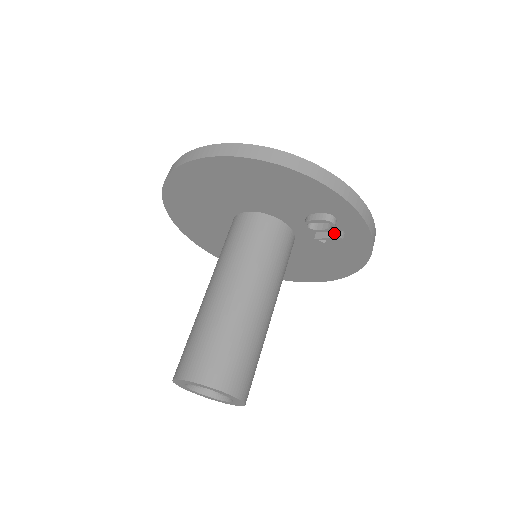
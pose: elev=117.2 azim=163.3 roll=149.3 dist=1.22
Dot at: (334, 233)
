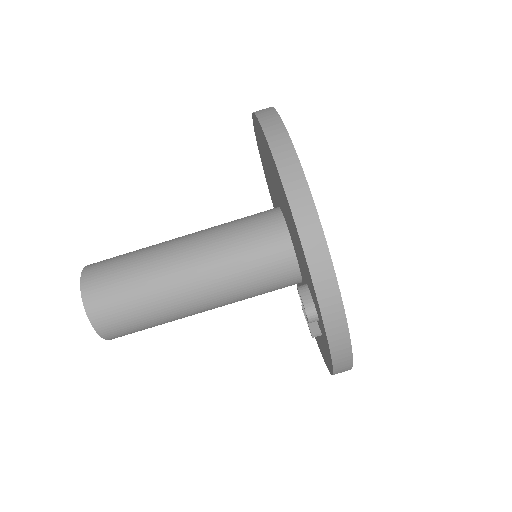
Dot at: (315, 323)
